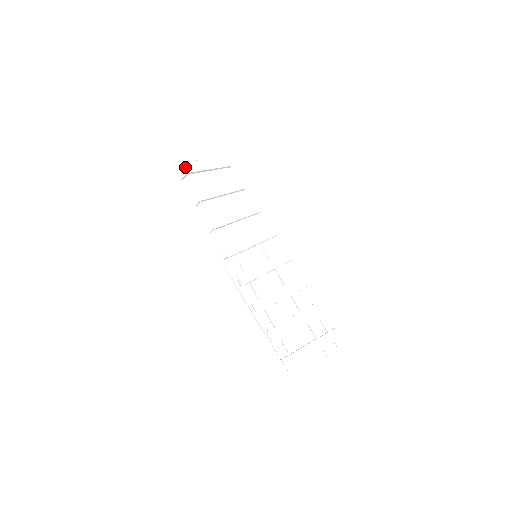
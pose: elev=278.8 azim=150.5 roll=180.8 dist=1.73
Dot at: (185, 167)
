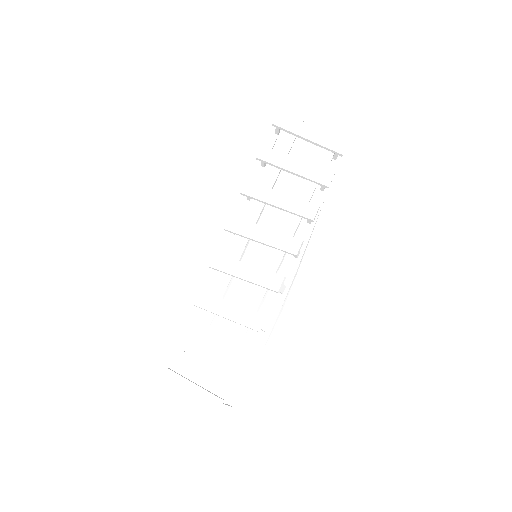
Dot at: (275, 116)
